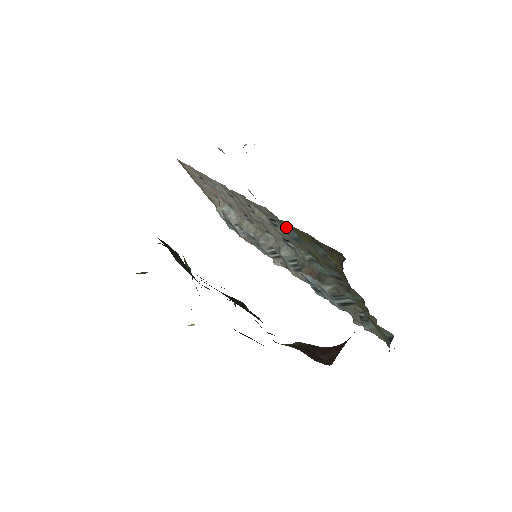
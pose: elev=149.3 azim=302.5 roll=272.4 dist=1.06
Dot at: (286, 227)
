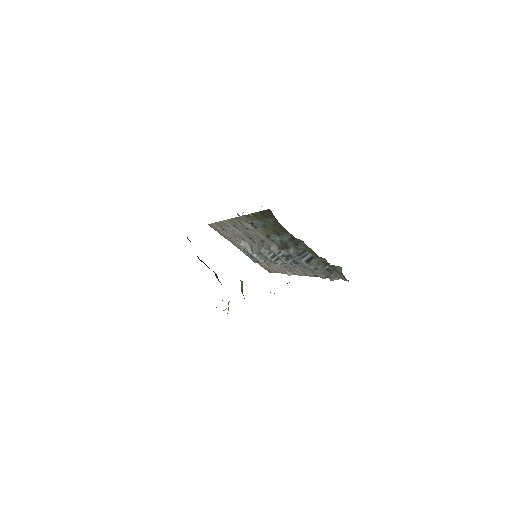
Dot at: (254, 220)
